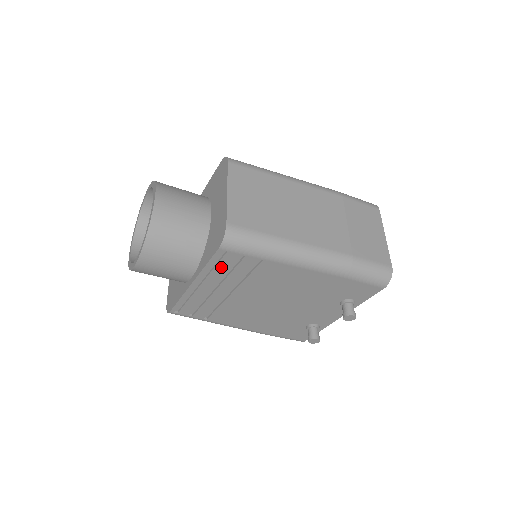
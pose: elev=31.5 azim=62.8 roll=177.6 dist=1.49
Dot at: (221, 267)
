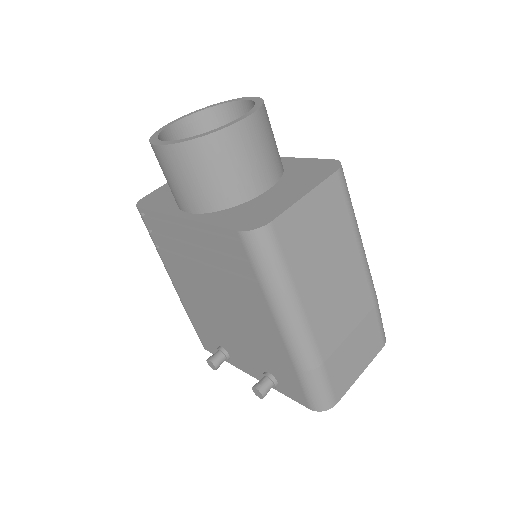
Dot at: (220, 241)
